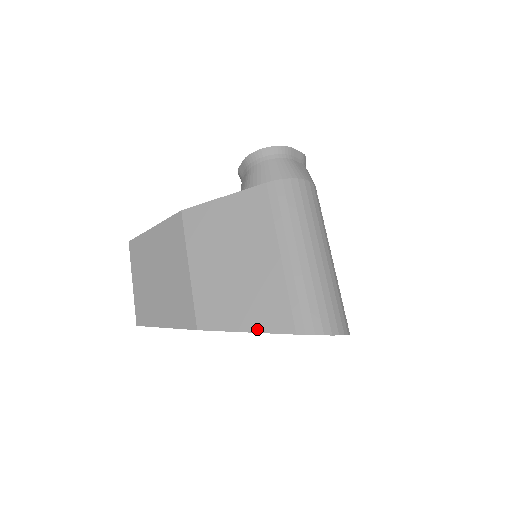
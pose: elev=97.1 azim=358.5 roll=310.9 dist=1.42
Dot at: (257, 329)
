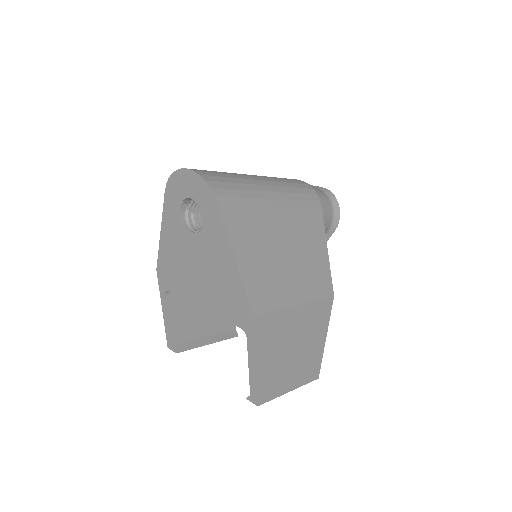
Dot at: (164, 223)
